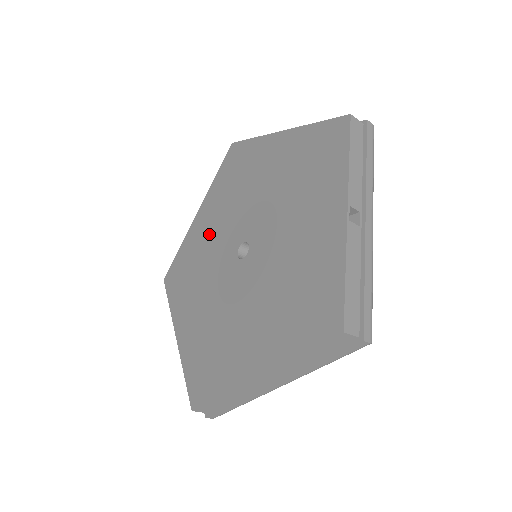
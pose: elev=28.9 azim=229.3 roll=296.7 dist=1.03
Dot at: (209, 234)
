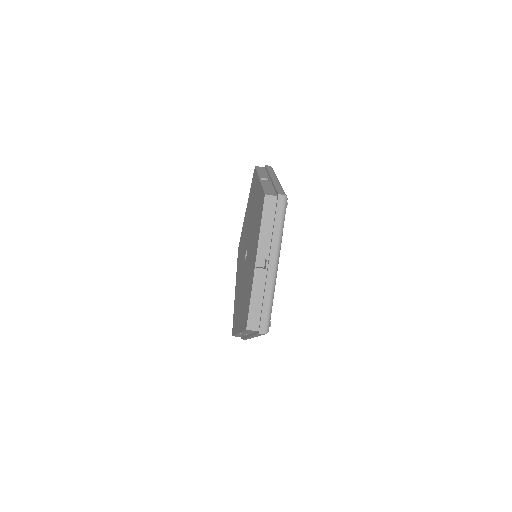
Dot at: occluded
